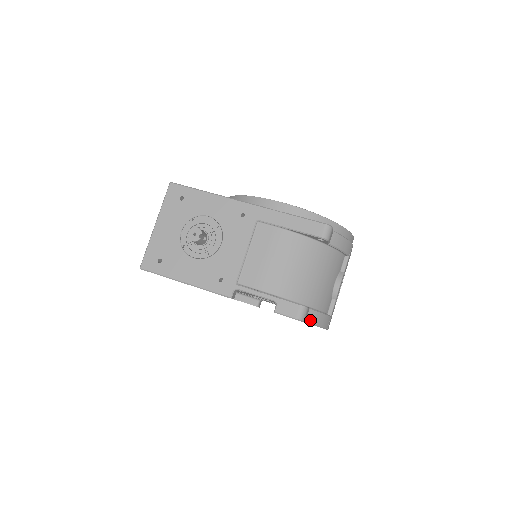
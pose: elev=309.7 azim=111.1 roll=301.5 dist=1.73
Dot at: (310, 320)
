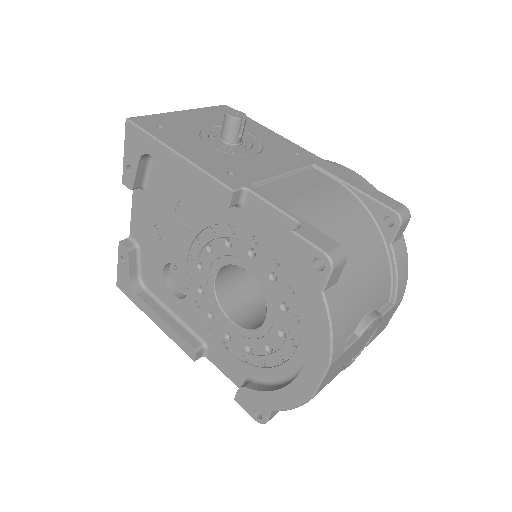
Dot at: (329, 299)
